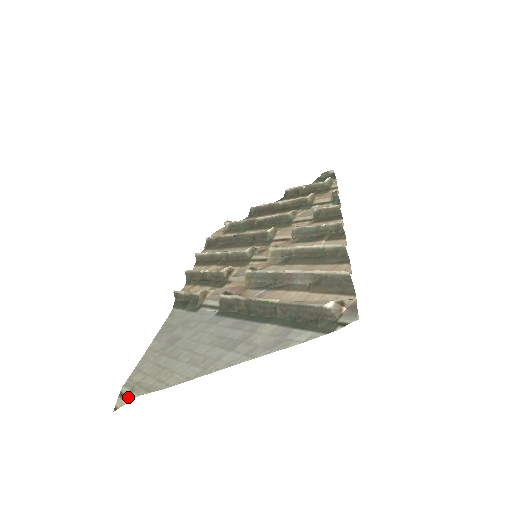
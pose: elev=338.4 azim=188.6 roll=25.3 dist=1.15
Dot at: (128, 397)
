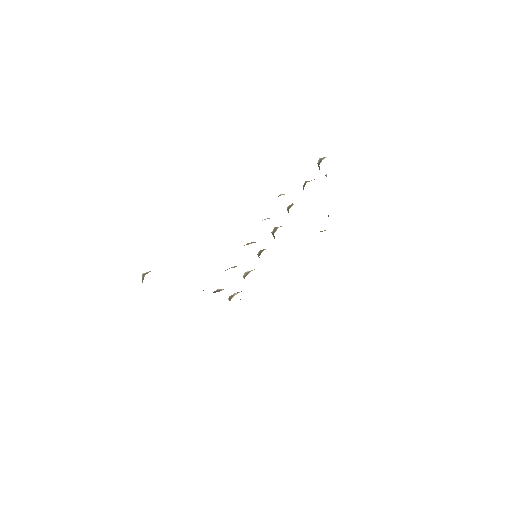
Dot at: occluded
